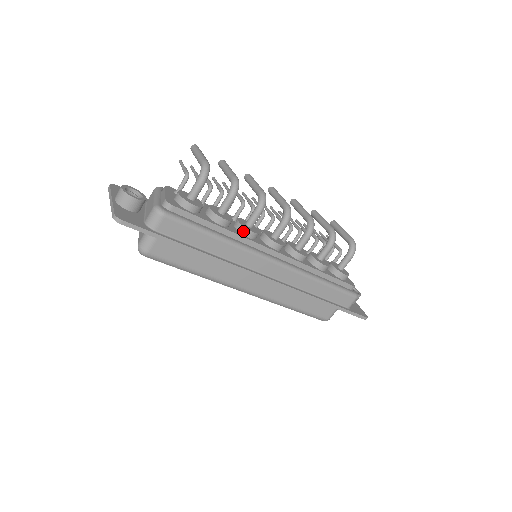
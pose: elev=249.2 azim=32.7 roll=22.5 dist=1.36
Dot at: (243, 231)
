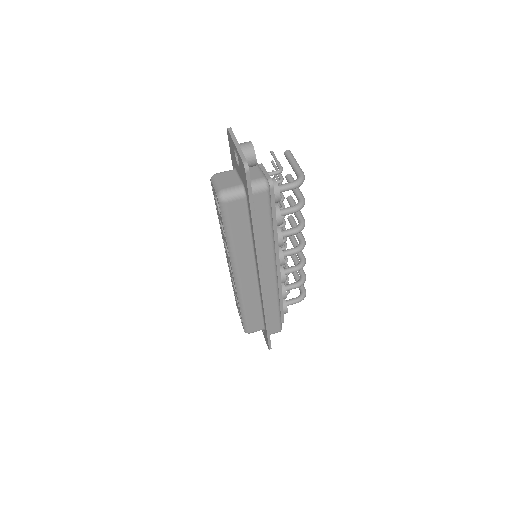
Dot at: (279, 237)
